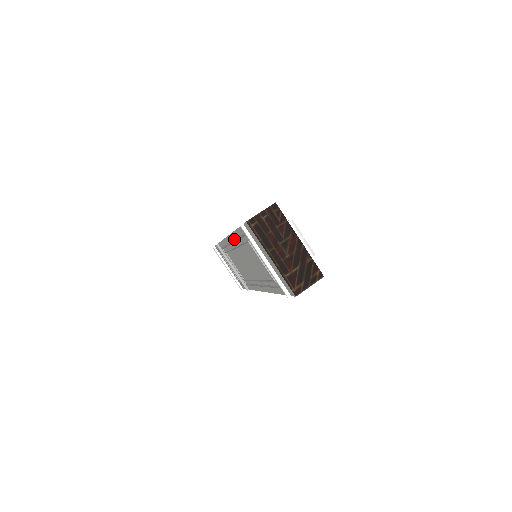
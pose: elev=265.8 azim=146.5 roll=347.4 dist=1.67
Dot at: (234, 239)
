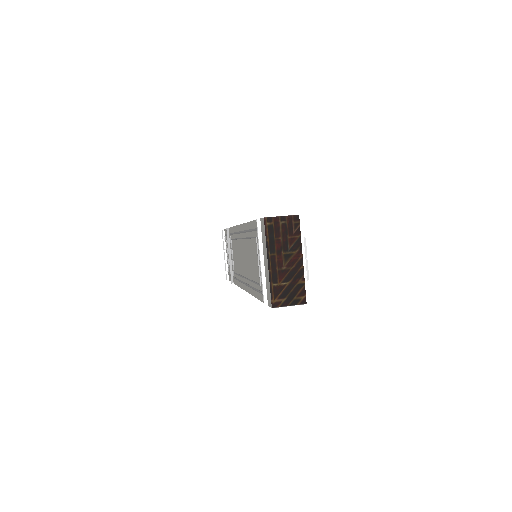
Dot at: (245, 229)
